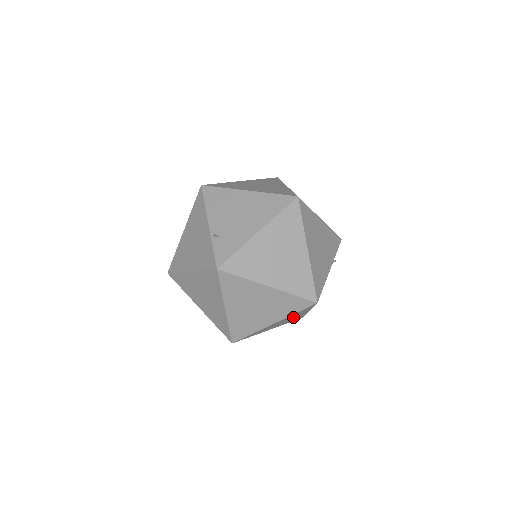
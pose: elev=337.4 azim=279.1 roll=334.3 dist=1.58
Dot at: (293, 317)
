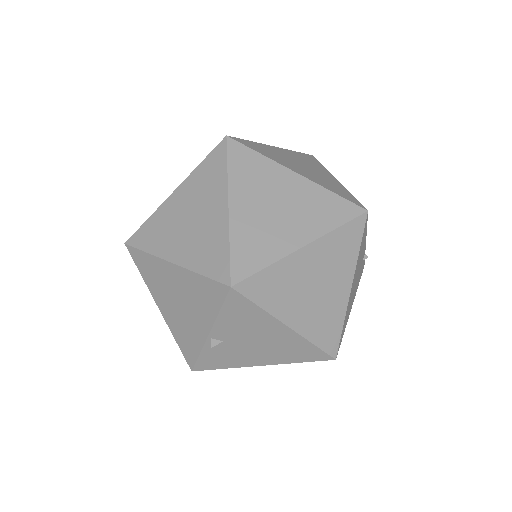
Dot at: (329, 282)
